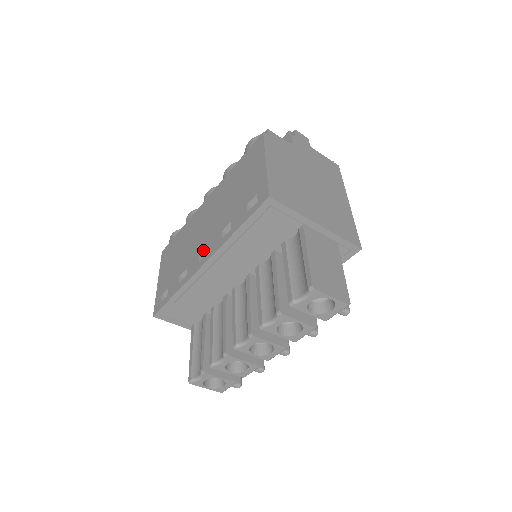
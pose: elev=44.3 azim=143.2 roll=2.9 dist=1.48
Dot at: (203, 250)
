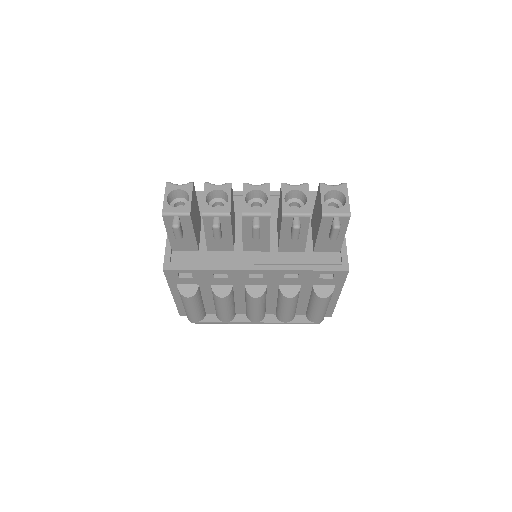
Dot at: occluded
